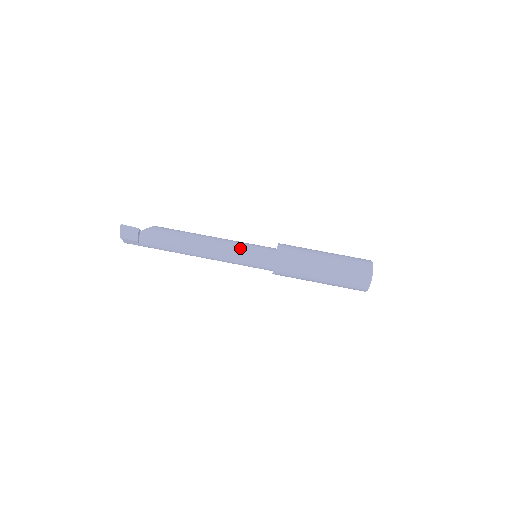
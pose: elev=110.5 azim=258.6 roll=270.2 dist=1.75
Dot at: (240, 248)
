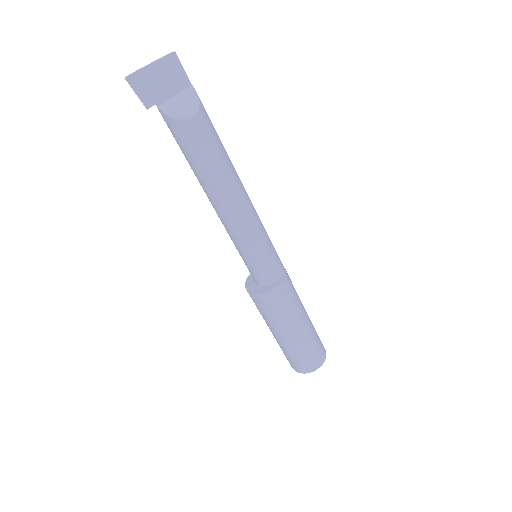
Dot at: (236, 247)
